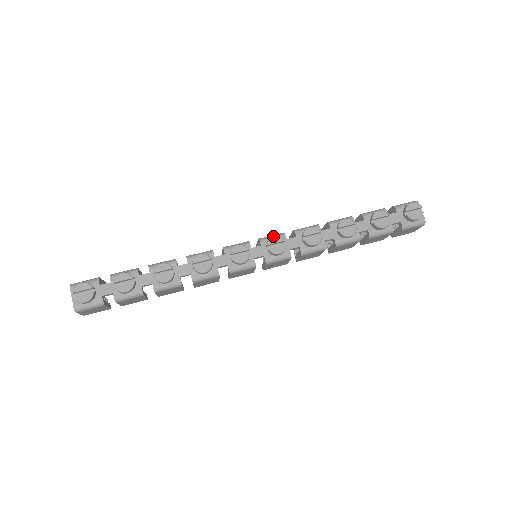
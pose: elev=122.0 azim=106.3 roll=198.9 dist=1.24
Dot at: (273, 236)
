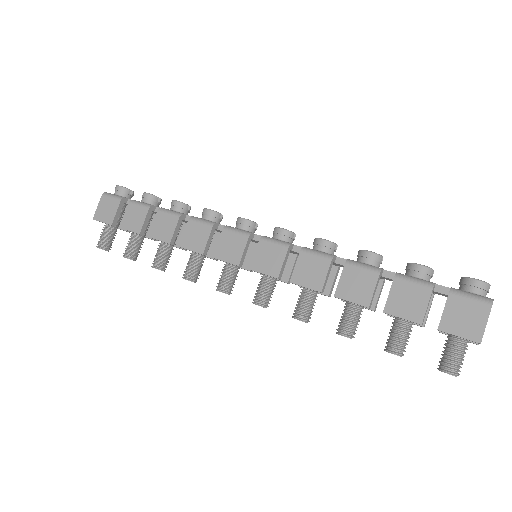
Dot at: occluded
